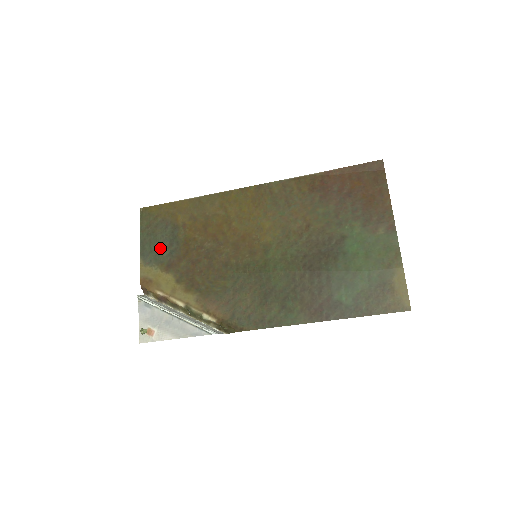
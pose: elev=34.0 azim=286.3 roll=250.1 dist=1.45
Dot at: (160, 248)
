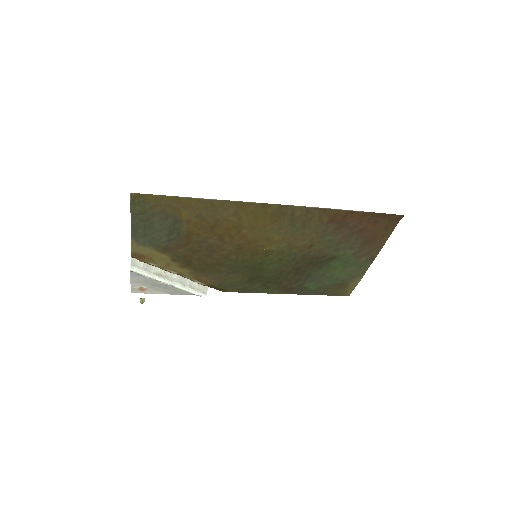
Dot at: (157, 235)
